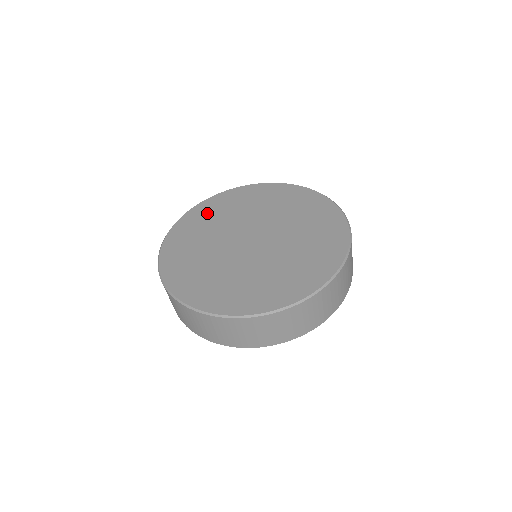
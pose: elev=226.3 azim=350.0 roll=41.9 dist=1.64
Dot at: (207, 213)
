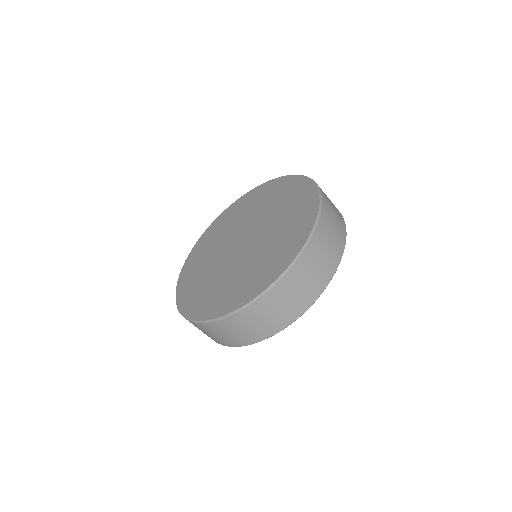
Dot at: (255, 197)
